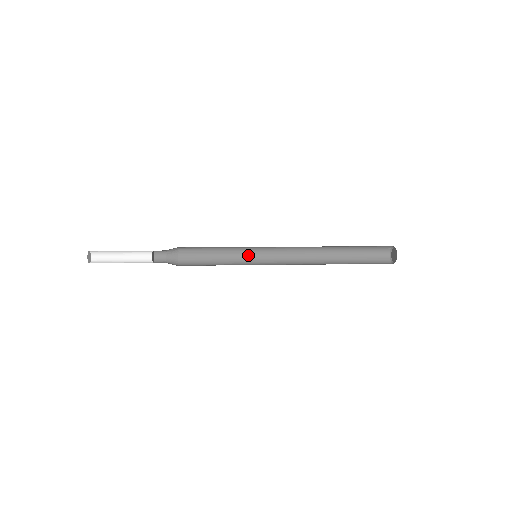
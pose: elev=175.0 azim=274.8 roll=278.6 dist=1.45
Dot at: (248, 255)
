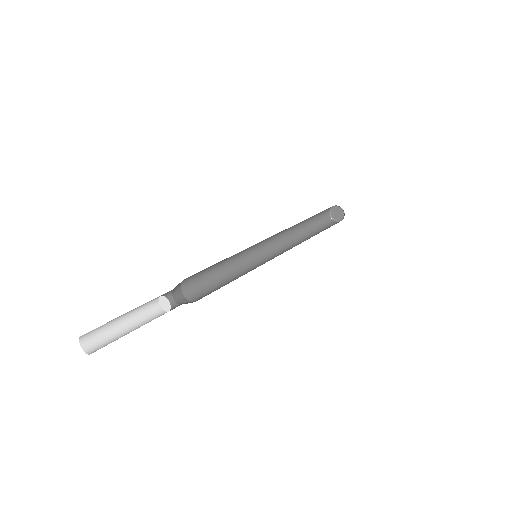
Dot at: (246, 249)
